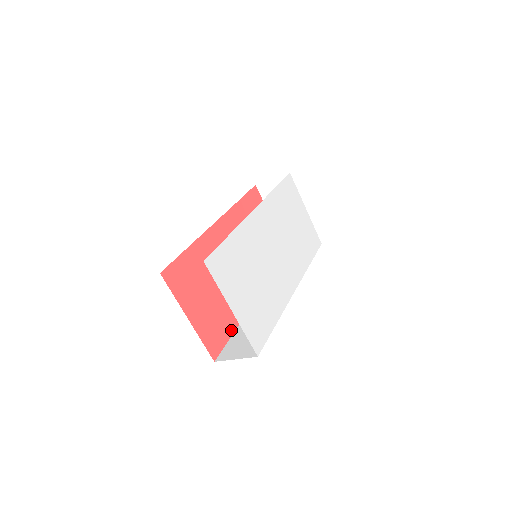
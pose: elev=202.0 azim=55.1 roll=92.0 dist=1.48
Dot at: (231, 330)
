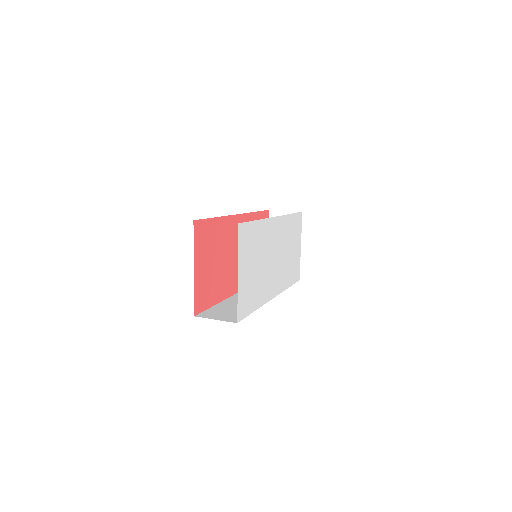
Dot at: (213, 302)
